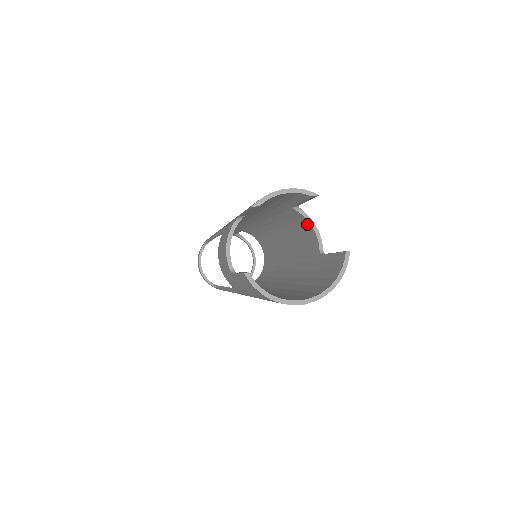
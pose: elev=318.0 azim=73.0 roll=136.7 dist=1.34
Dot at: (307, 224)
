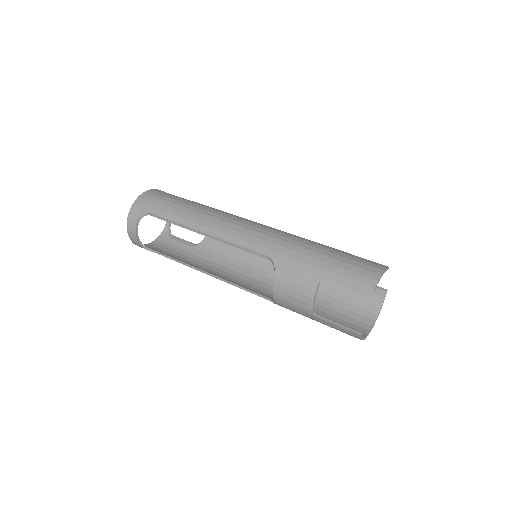
Dot at: occluded
